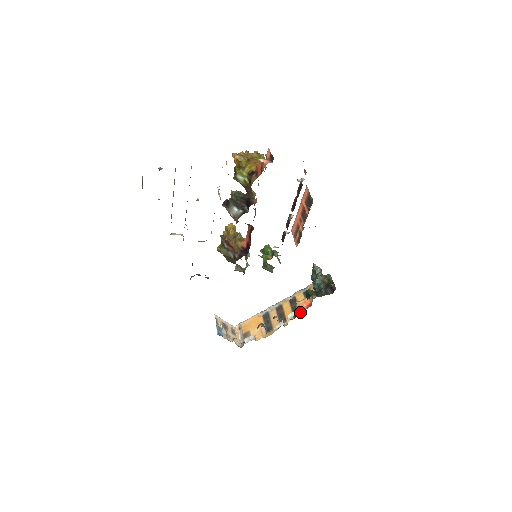
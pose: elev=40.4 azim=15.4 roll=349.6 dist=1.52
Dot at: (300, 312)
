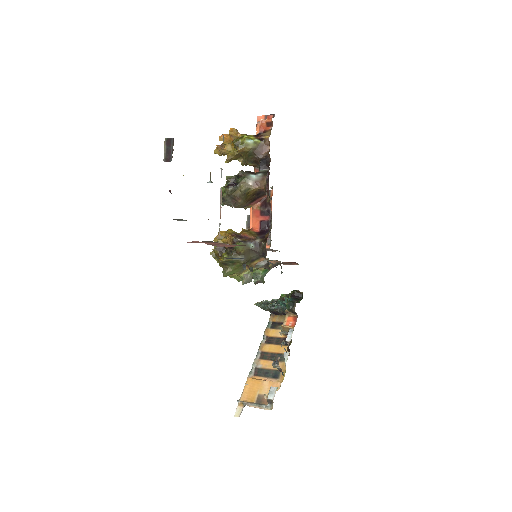
Dot at: occluded
